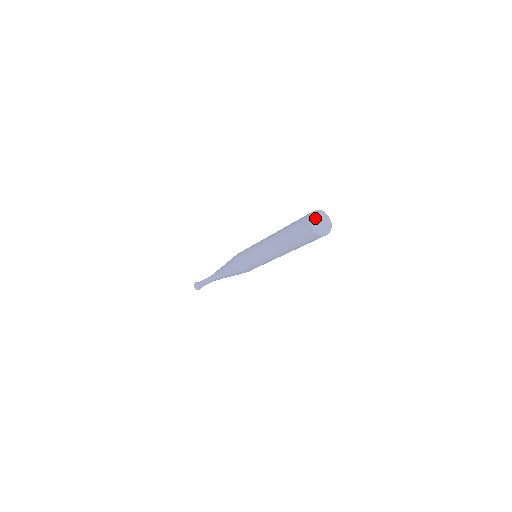
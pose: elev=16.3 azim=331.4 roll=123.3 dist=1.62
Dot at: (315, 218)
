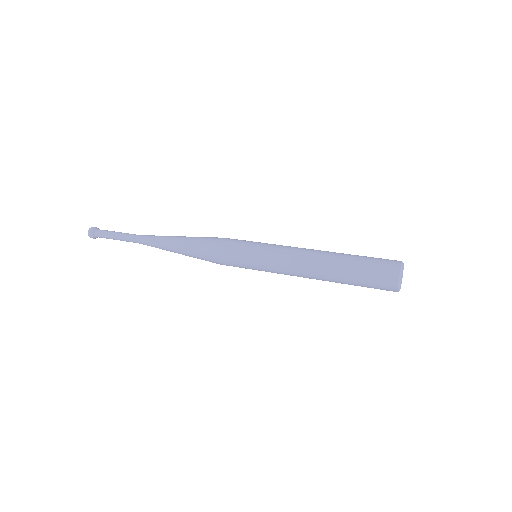
Dot at: occluded
